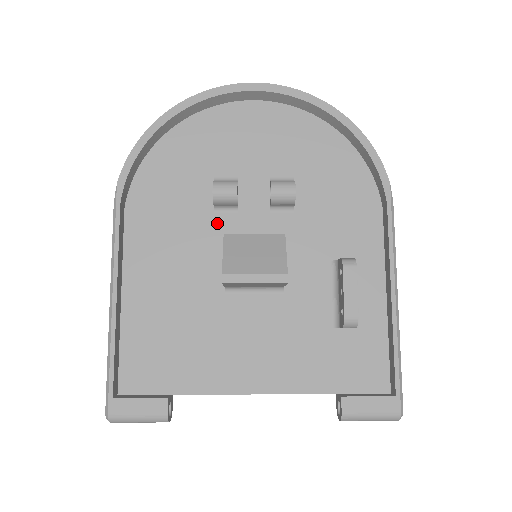
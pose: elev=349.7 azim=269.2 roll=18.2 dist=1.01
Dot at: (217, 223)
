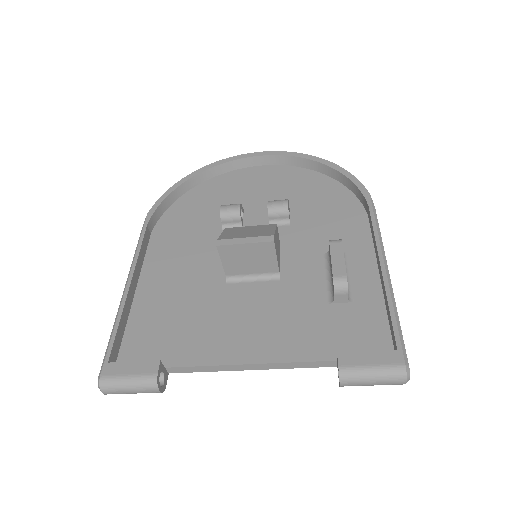
Dot at: occluded
